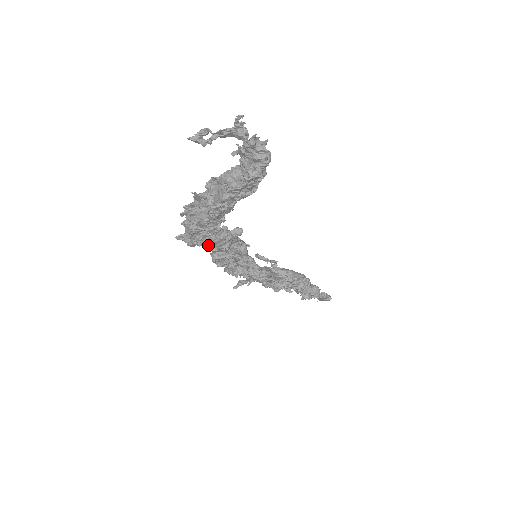
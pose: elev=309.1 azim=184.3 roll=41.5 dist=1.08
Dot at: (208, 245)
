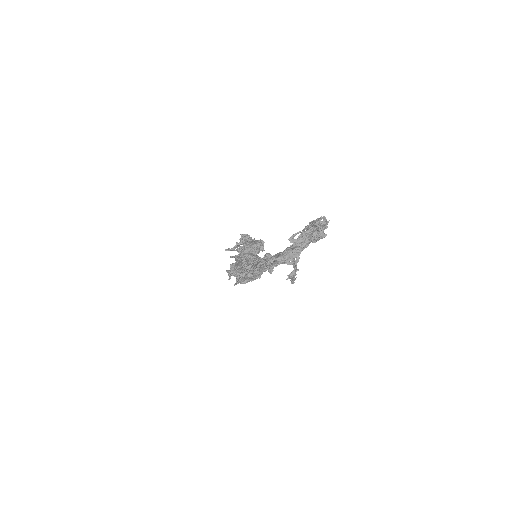
Dot at: occluded
